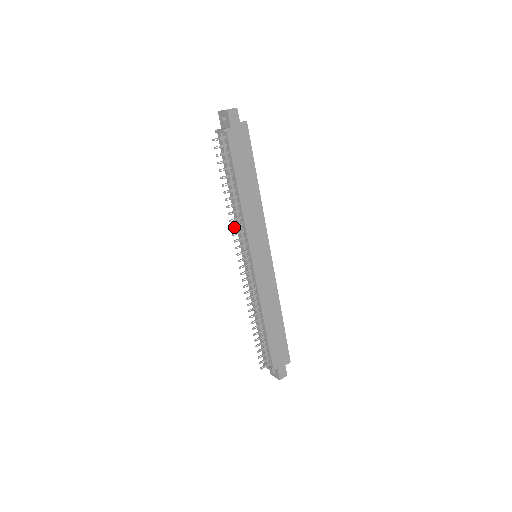
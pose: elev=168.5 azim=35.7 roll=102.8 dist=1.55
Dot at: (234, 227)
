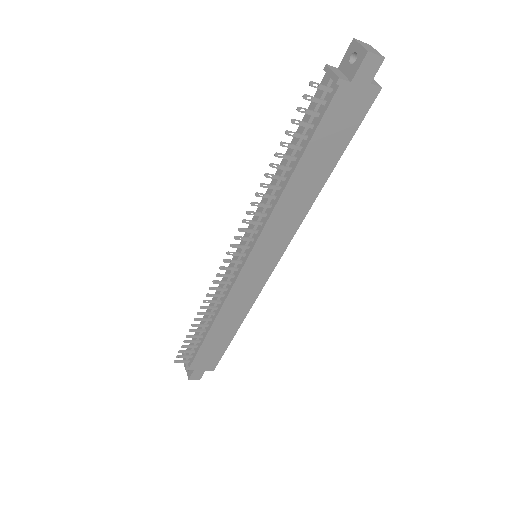
Dot at: occluded
